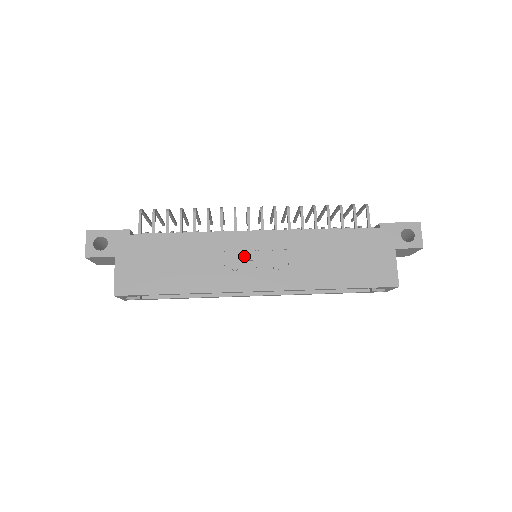
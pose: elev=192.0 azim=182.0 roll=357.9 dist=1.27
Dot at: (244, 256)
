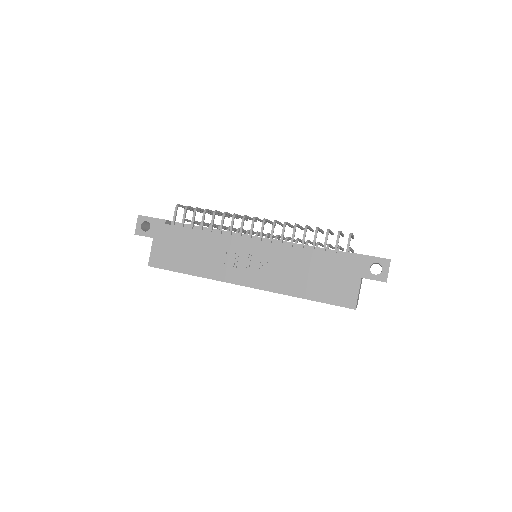
Dot at: (241, 257)
